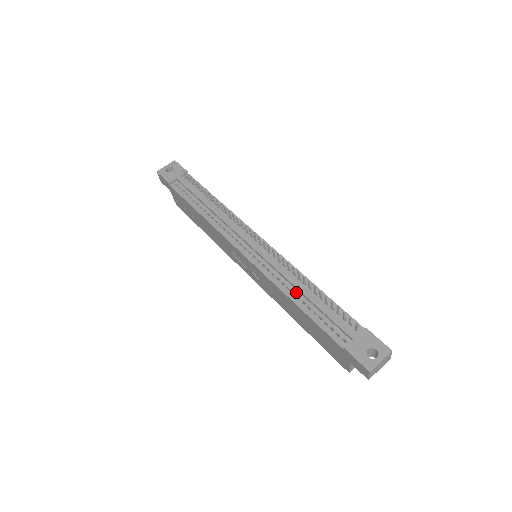
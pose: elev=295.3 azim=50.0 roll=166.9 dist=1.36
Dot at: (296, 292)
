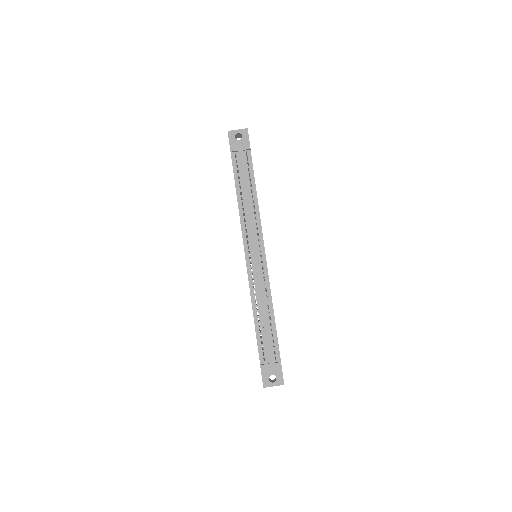
Dot at: (259, 309)
